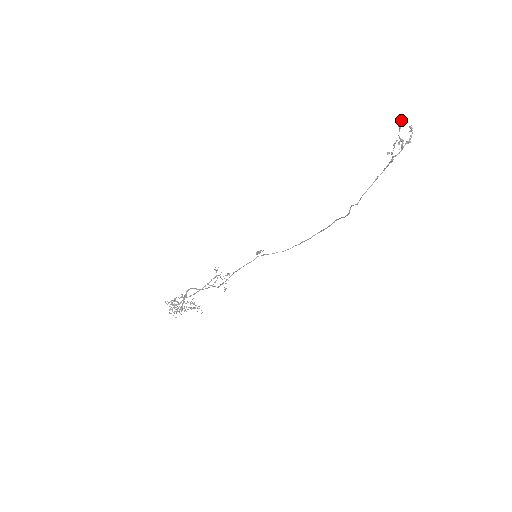
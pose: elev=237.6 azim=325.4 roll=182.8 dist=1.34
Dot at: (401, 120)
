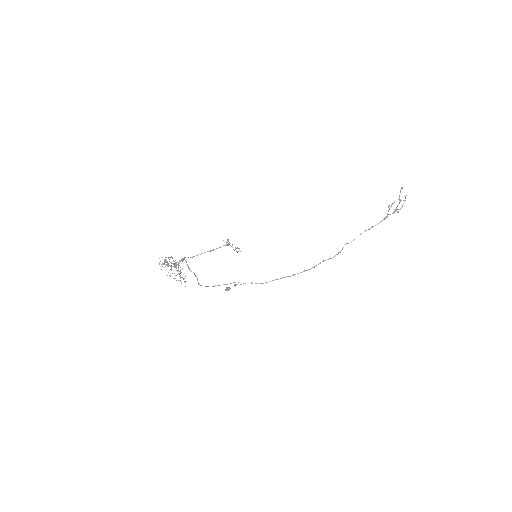
Dot at: (402, 187)
